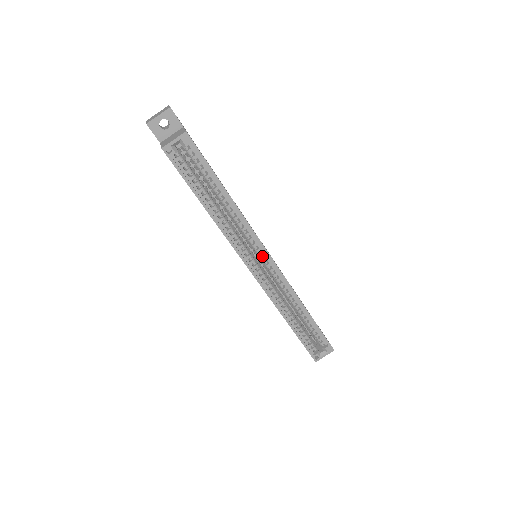
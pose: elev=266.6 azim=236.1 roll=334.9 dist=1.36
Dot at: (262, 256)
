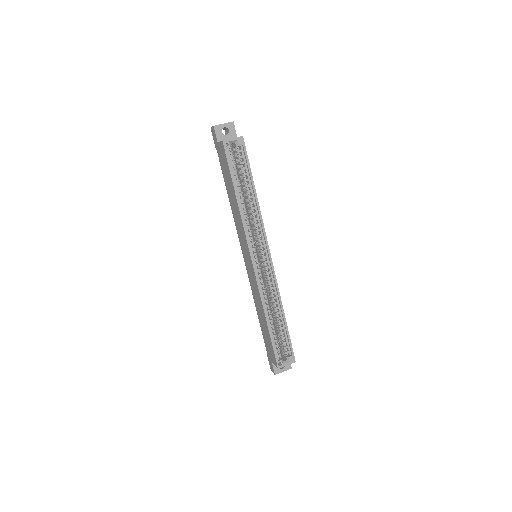
Dot at: (264, 252)
